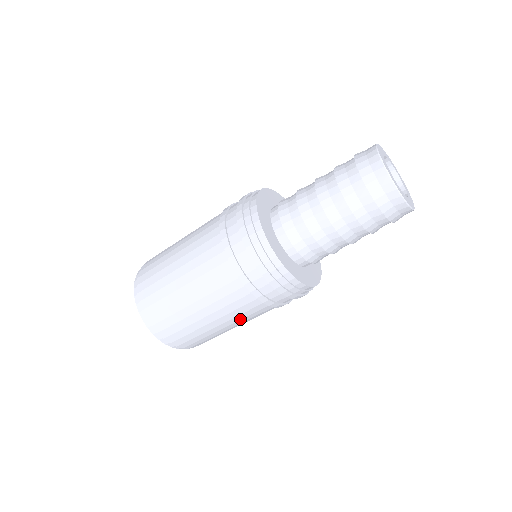
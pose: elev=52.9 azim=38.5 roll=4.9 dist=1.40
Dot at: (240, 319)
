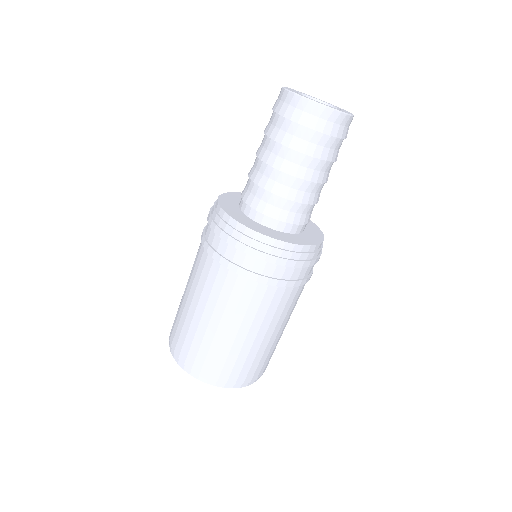
Dot at: (262, 319)
